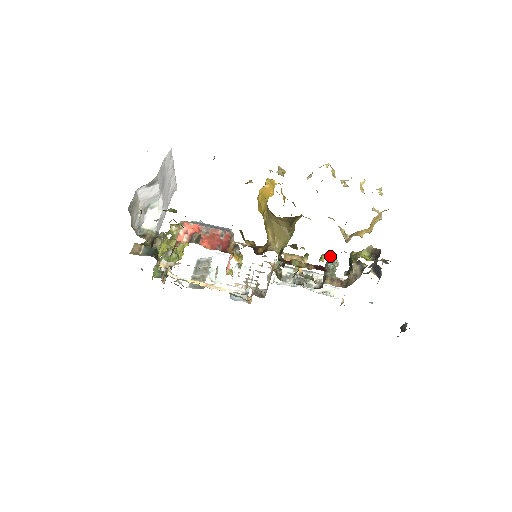
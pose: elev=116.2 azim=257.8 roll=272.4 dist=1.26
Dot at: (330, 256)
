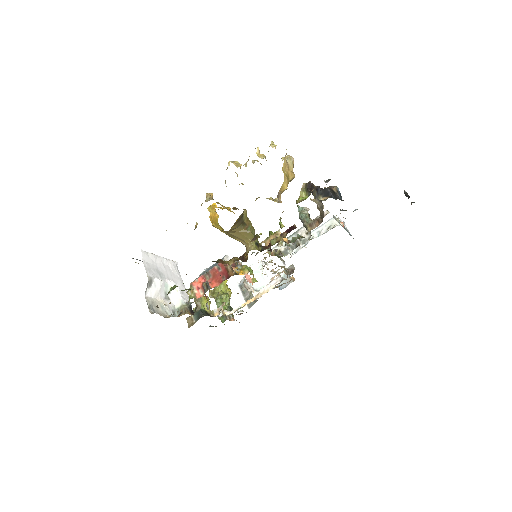
Dot at: occluded
